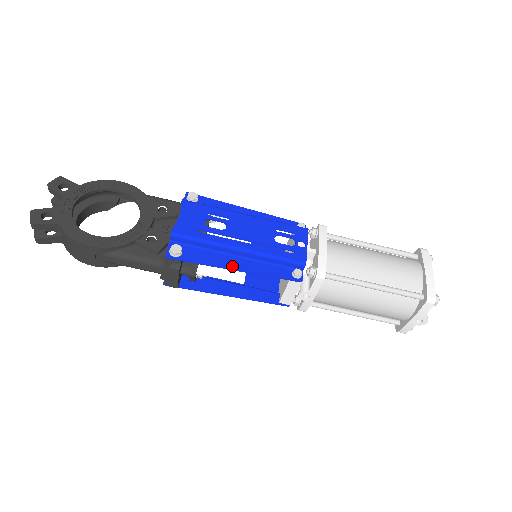
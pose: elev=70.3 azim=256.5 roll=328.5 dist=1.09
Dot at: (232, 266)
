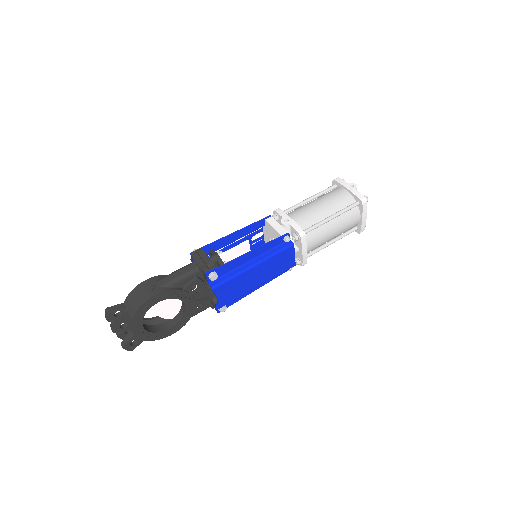
Dot at: (230, 236)
